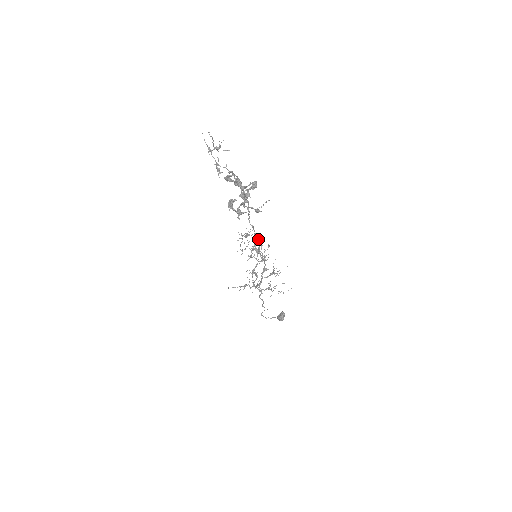
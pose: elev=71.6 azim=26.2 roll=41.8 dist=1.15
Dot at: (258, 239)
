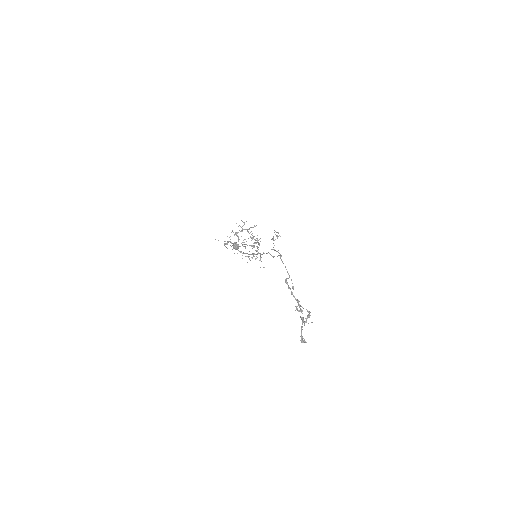
Dot at: occluded
